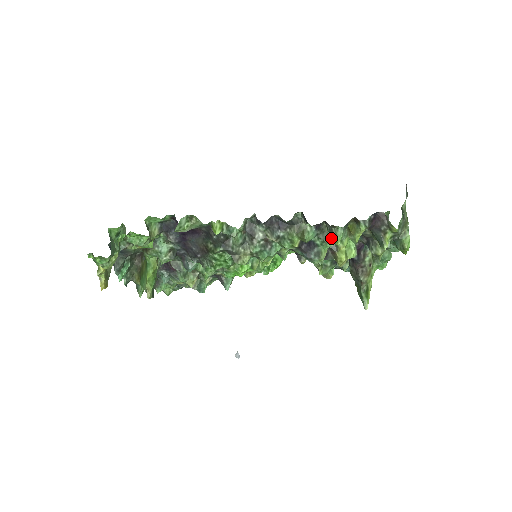
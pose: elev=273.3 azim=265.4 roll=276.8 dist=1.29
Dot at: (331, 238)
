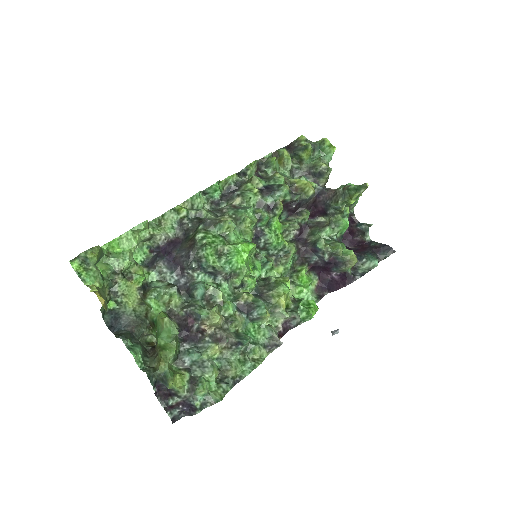
Dot at: (269, 164)
